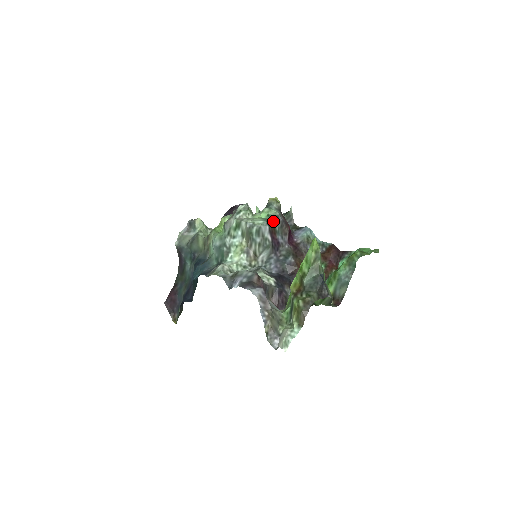
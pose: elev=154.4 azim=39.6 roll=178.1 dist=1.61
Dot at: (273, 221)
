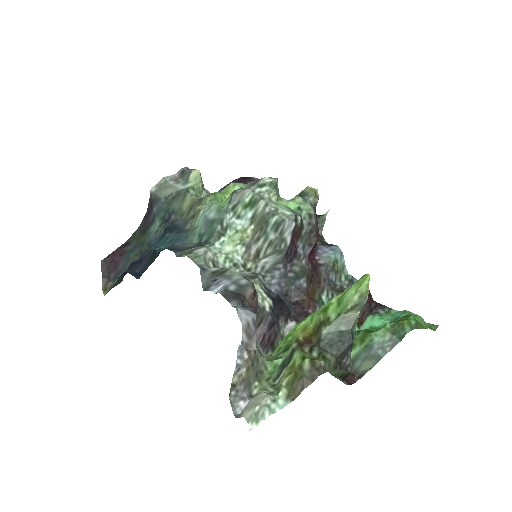
Dot at: (303, 219)
